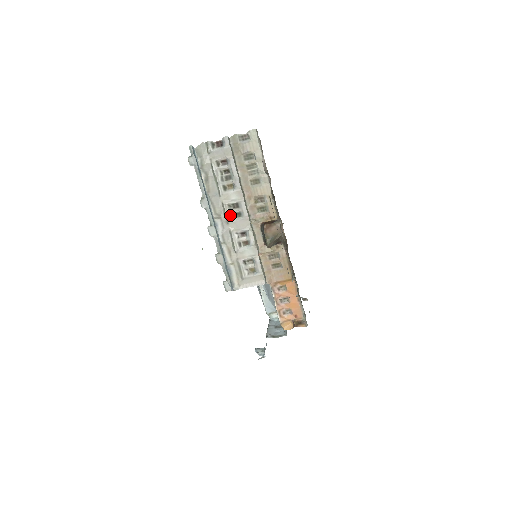
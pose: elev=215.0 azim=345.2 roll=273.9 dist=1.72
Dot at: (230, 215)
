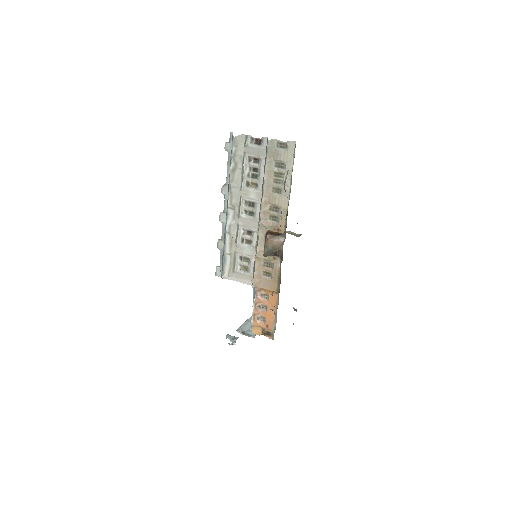
Dot at: (244, 211)
